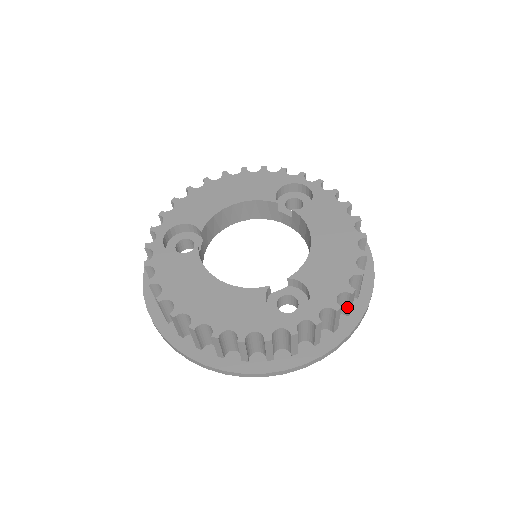
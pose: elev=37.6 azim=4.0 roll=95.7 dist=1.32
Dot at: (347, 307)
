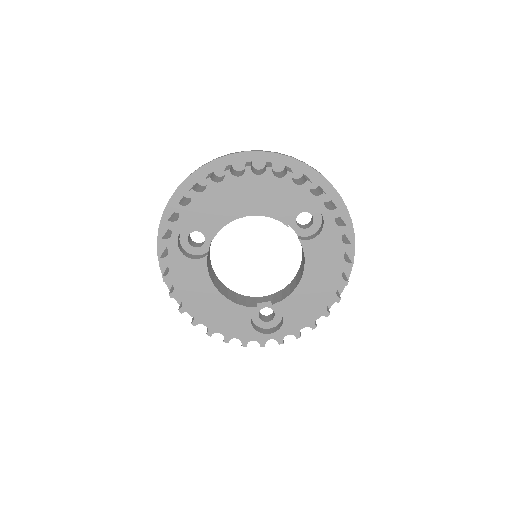
Dot at: occluded
